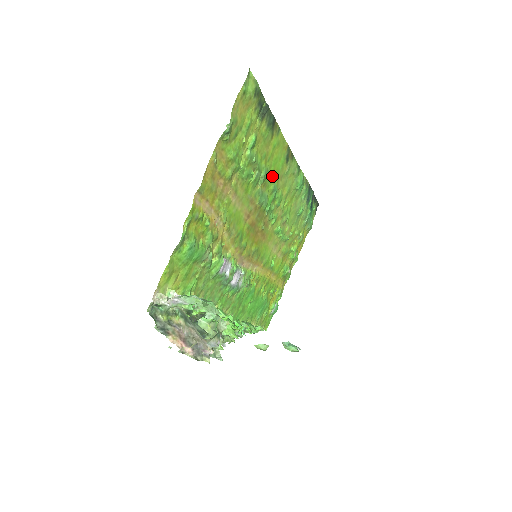
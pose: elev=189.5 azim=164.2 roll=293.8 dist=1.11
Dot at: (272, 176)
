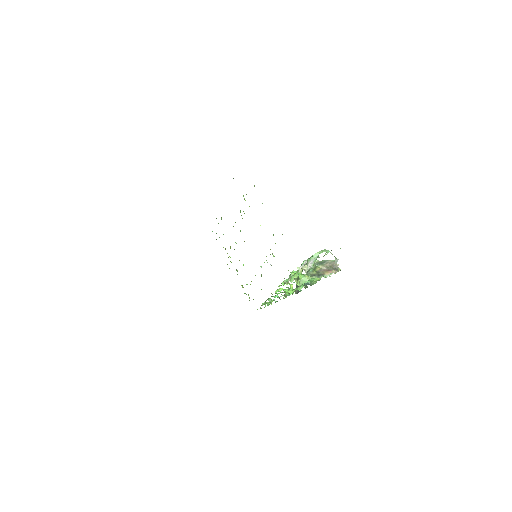
Dot at: occluded
